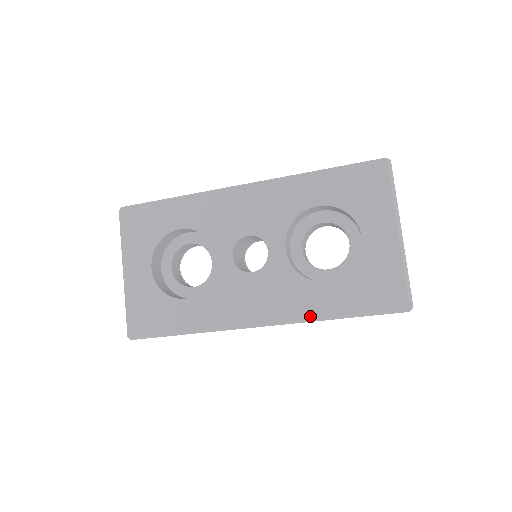
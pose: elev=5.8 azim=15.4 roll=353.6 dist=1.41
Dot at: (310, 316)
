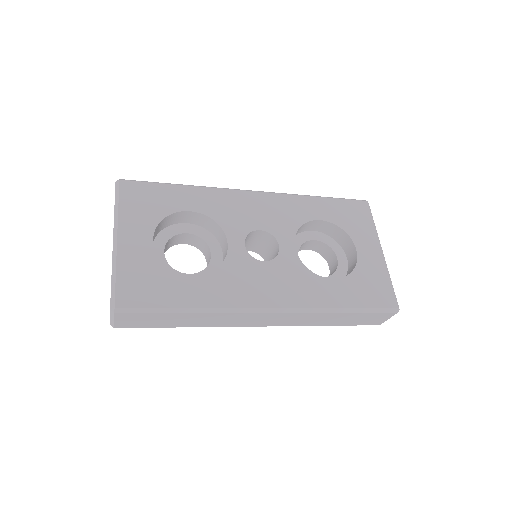
Dot at: (321, 306)
